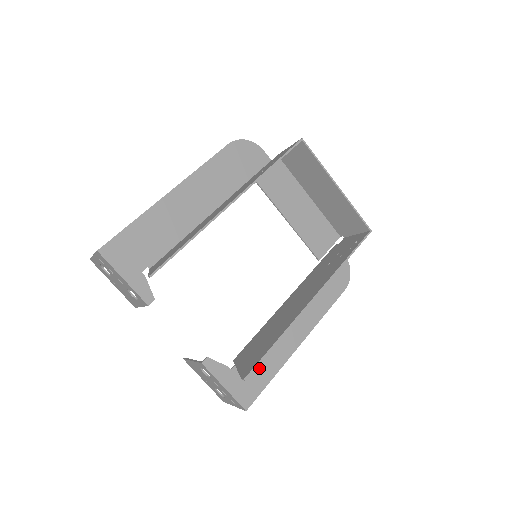
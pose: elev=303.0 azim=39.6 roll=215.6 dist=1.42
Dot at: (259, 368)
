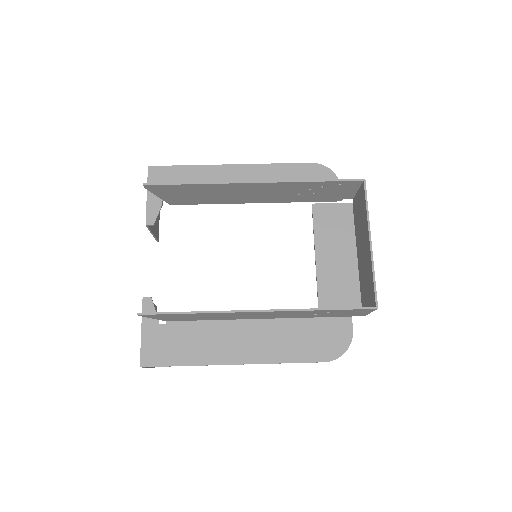
Dot at: (181, 346)
